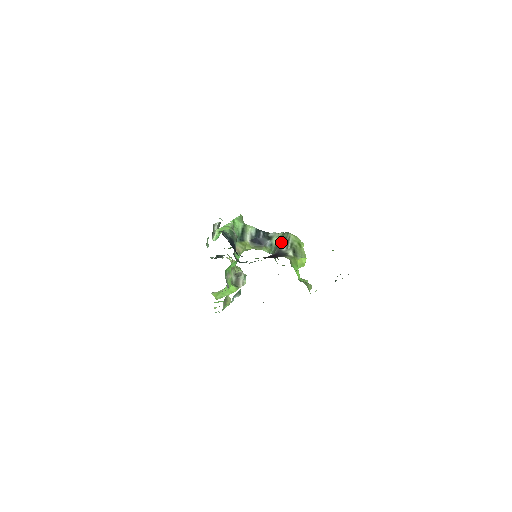
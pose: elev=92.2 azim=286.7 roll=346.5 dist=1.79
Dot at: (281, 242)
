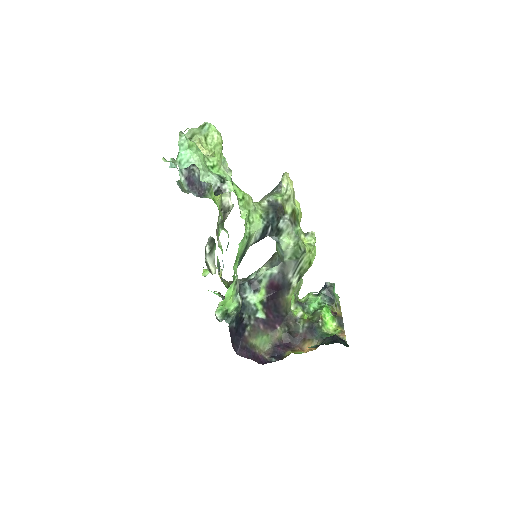
Dot at: (290, 260)
